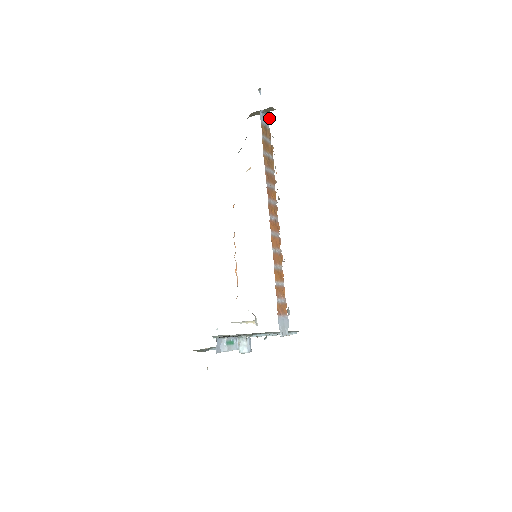
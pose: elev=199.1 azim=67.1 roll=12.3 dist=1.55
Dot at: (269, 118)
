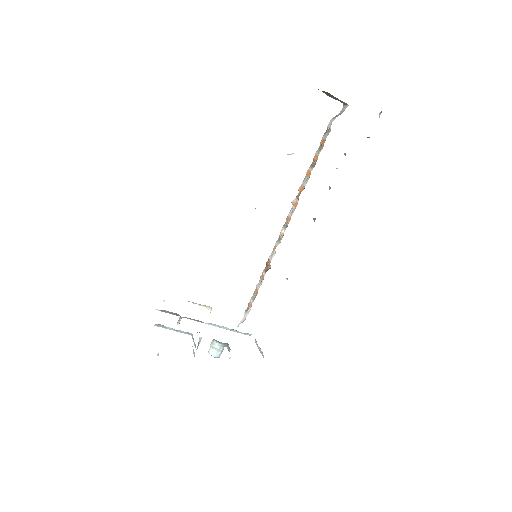
Dot at: occluded
